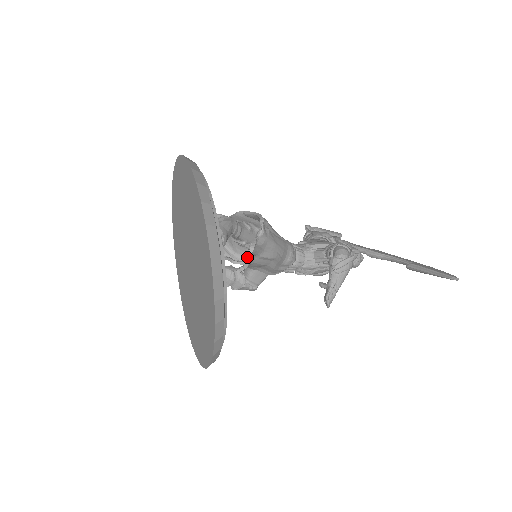
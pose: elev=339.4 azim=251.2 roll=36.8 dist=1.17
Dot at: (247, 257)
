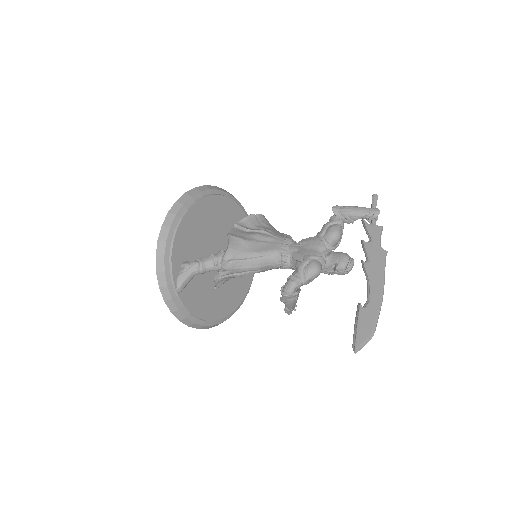
Dot at: (215, 283)
